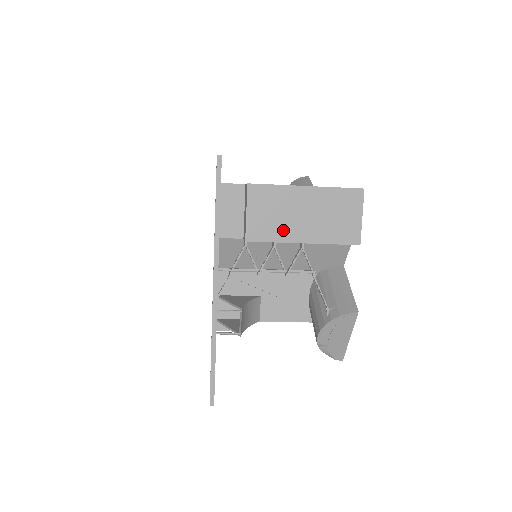
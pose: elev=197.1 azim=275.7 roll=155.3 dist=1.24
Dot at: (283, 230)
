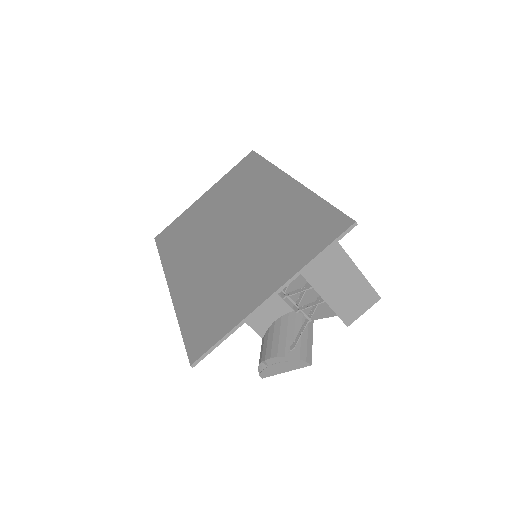
Dot at: (323, 284)
